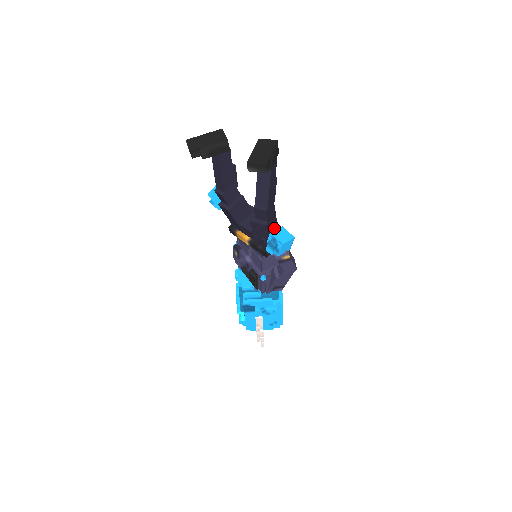
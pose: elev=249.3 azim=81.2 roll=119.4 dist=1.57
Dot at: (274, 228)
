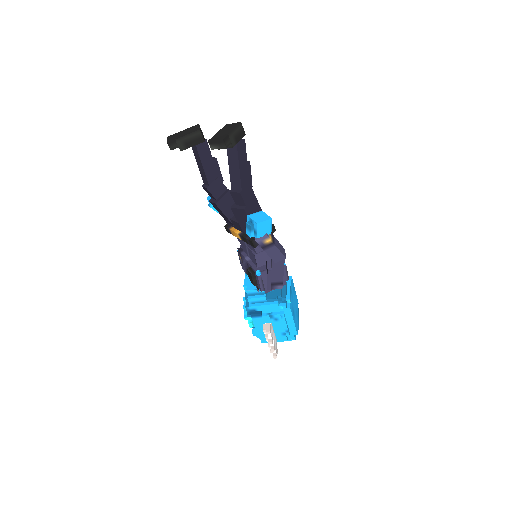
Dot at: occluded
